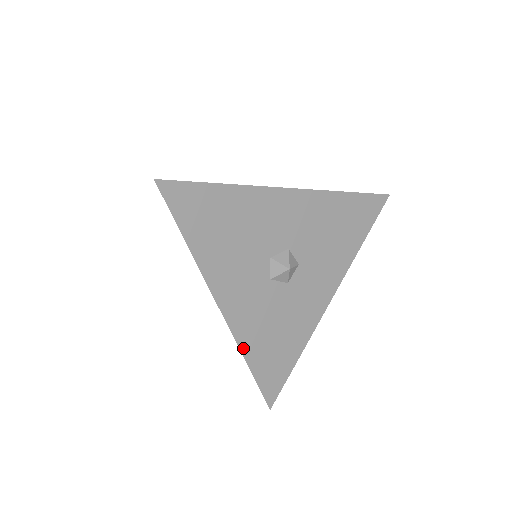
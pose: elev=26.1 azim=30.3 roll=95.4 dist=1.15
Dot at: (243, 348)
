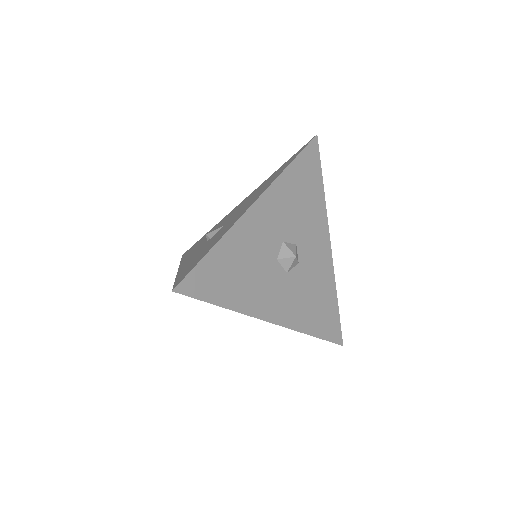
Dot at: (303, 330)
